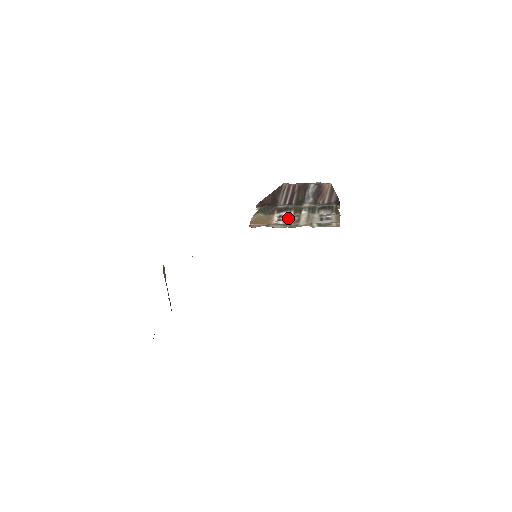
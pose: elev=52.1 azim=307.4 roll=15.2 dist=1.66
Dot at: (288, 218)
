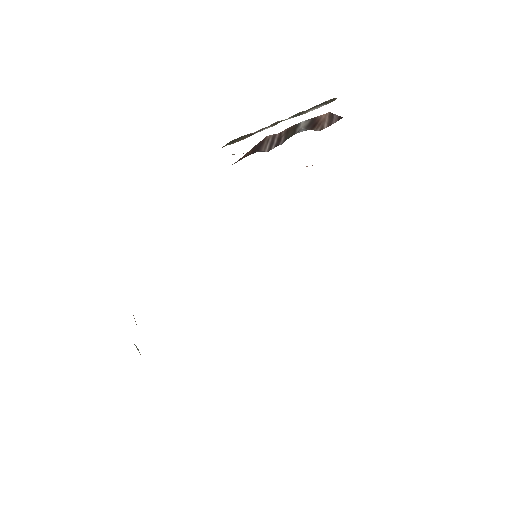
Dot at: occluded
